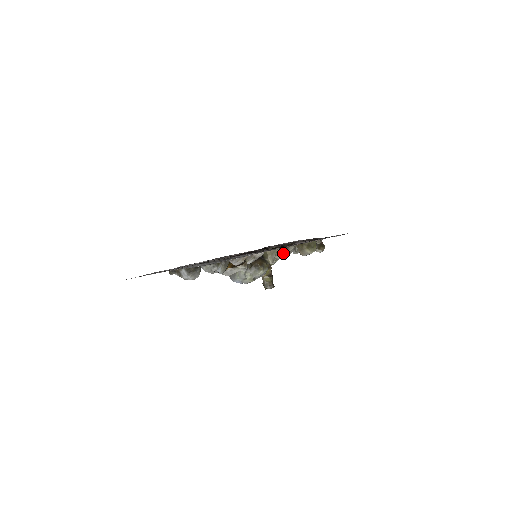
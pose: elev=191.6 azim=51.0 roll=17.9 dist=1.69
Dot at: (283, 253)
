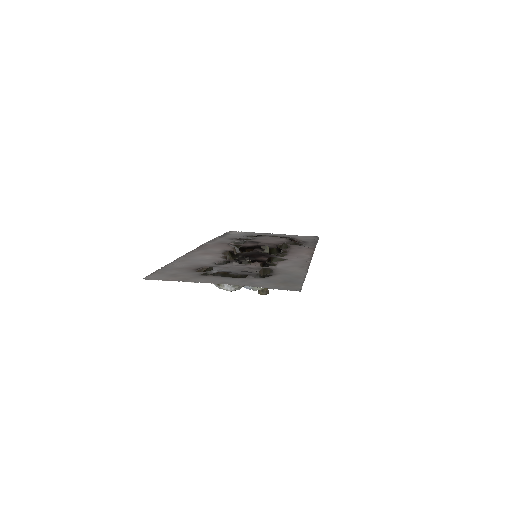
Dot at: occluded
